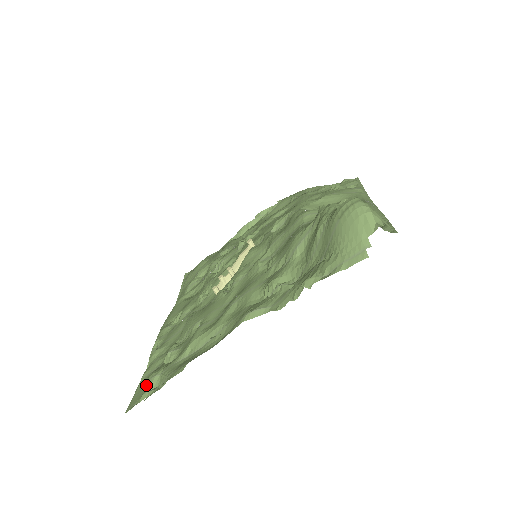
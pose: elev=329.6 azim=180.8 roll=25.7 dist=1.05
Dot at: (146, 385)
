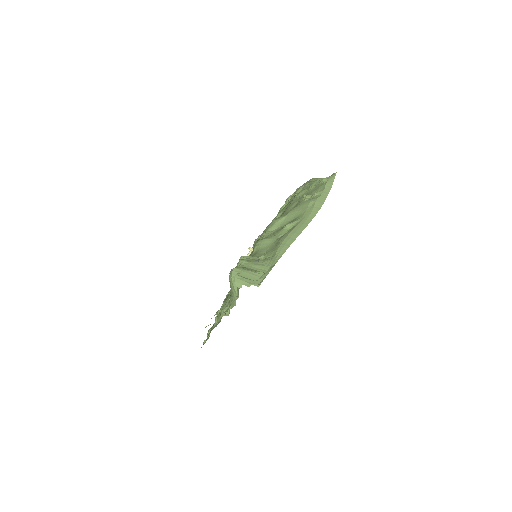
Dot at: occluded
